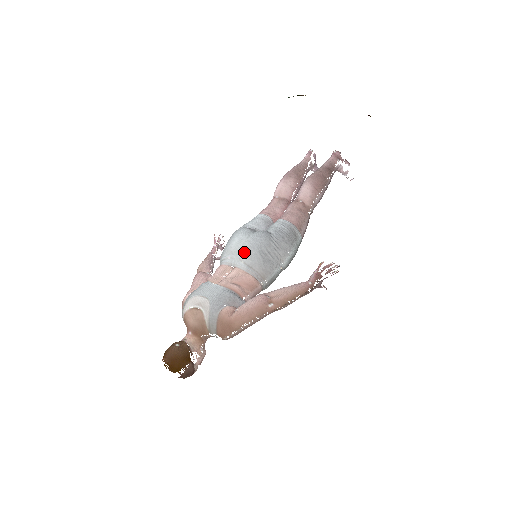
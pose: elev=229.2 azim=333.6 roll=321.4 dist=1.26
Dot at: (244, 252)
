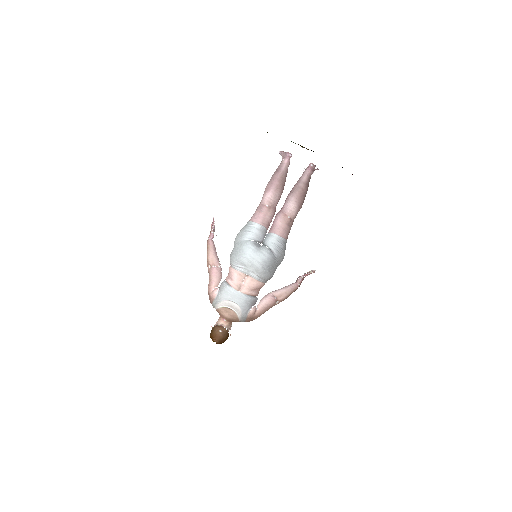
Dot at: (257, 270)
